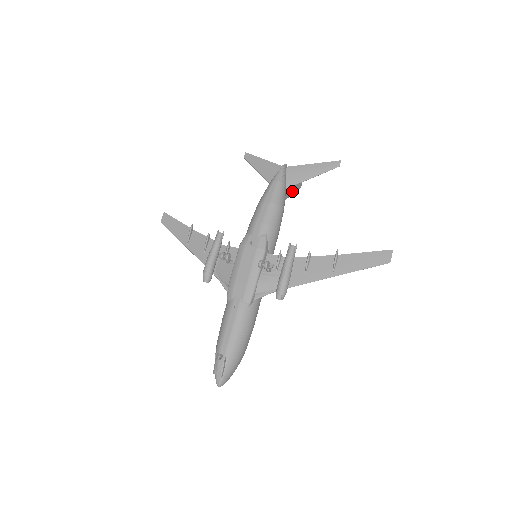
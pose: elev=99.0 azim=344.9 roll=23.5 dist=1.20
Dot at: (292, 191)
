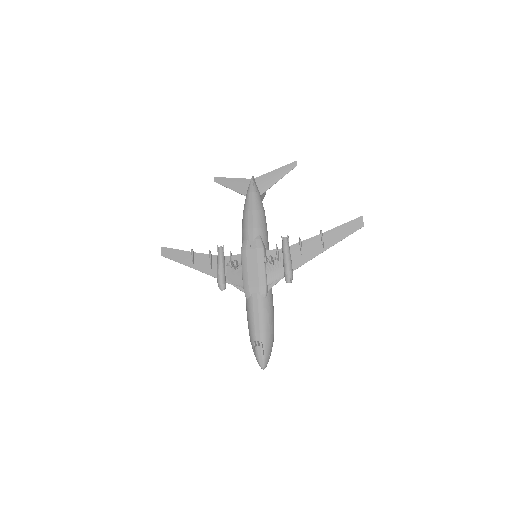
Dot at: (262, 197)
